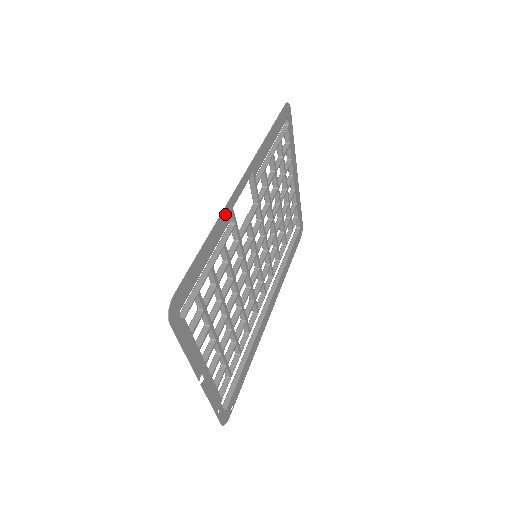
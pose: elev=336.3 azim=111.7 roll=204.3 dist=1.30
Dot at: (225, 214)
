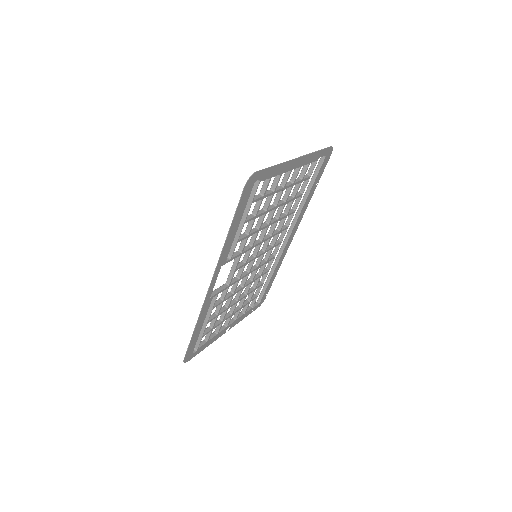
Dot at: (204, 308)
